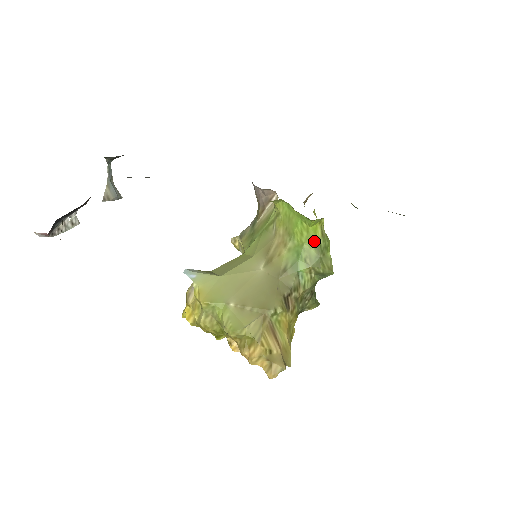
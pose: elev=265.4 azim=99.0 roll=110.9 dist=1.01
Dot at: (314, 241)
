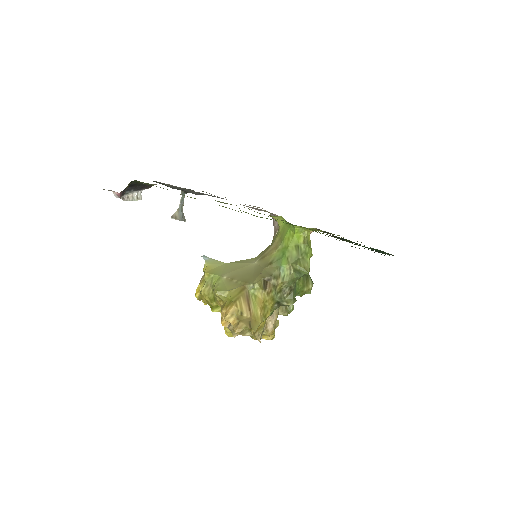
Dot at: (296, 245)
